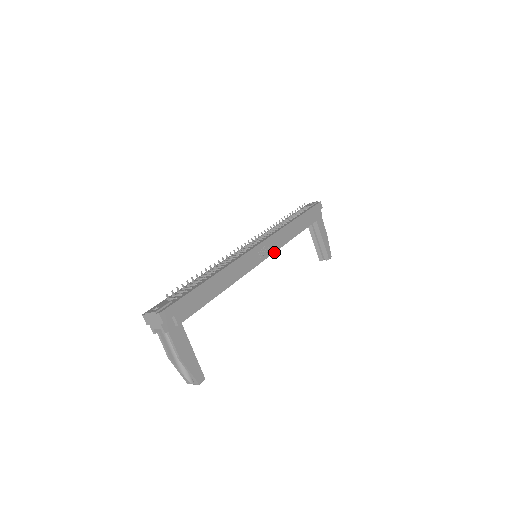
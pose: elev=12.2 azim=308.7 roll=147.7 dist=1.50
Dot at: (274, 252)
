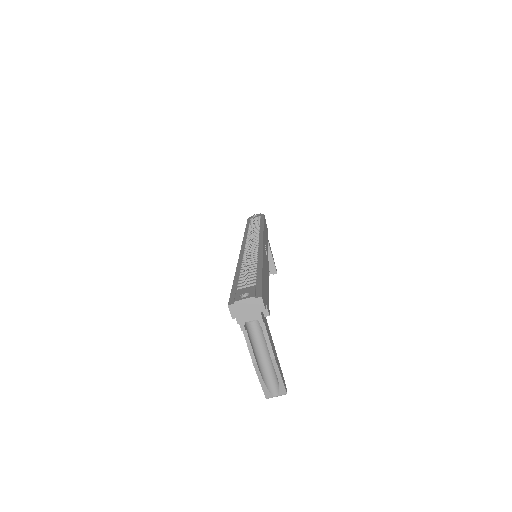
Dot at: occluded
